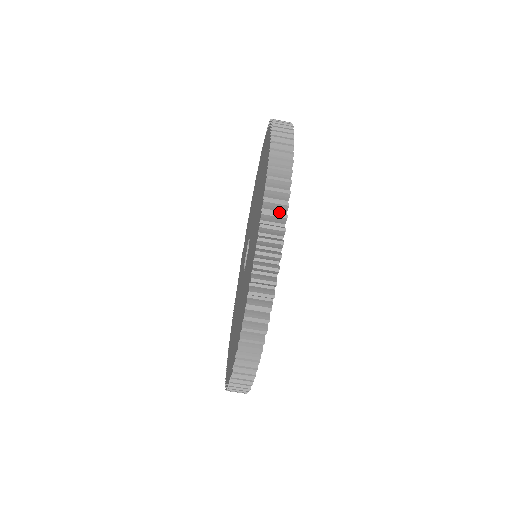
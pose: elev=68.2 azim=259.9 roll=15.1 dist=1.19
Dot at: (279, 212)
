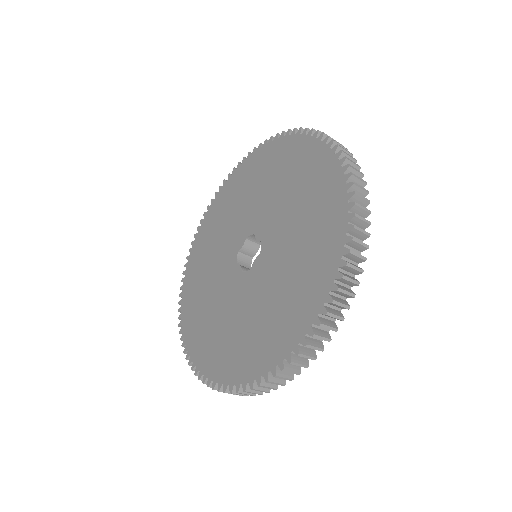
Dot at: (350, 274)
